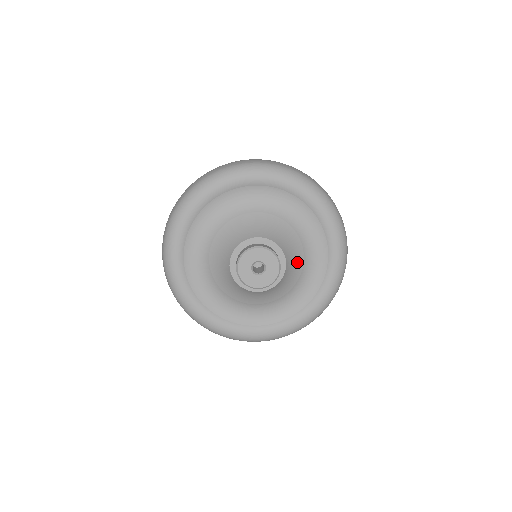
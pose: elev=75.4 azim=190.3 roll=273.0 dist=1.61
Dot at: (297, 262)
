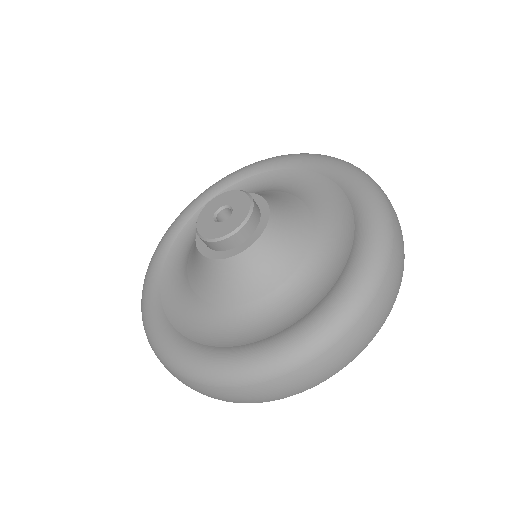
Dot at: (267, 276)
